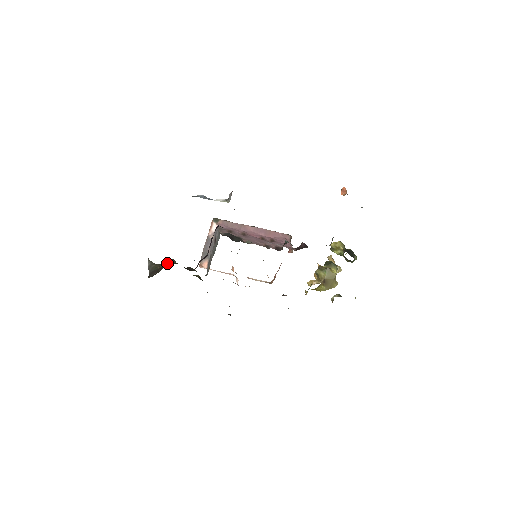
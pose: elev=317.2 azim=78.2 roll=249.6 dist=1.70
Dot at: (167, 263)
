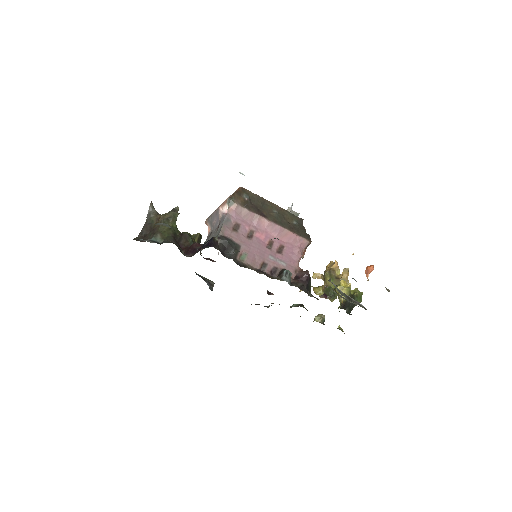
Dot at: (161, 229)
